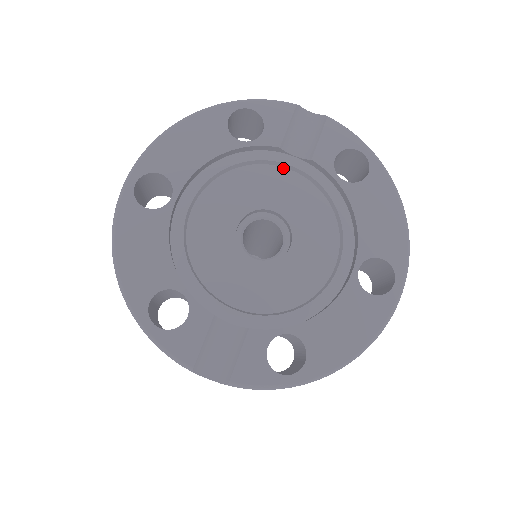
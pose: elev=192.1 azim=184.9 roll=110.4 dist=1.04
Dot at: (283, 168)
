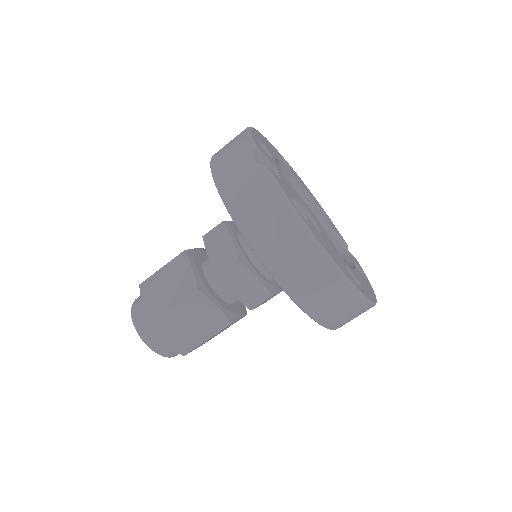
Dot at: (329, 237)
